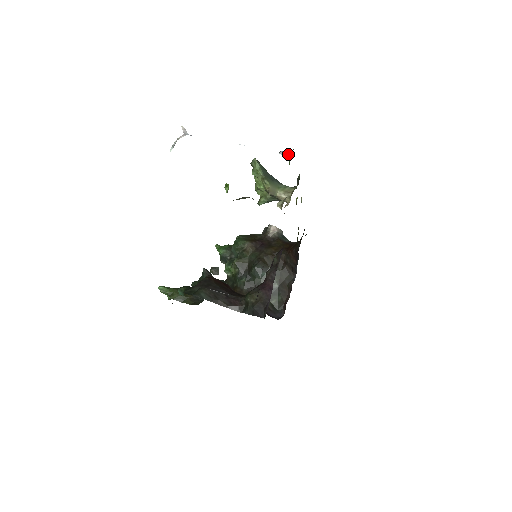
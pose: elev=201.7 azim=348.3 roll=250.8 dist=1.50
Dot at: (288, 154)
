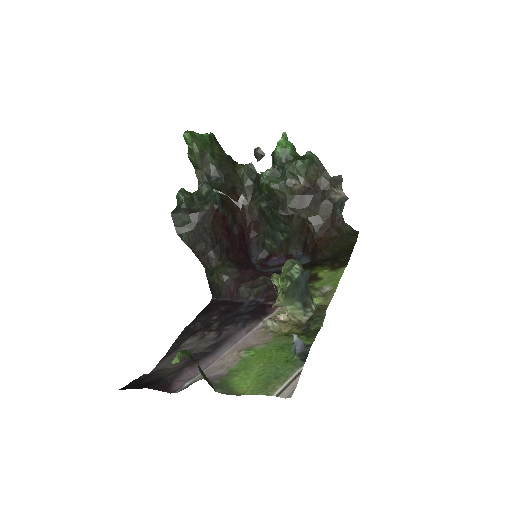
Dot at: (294, 350)
